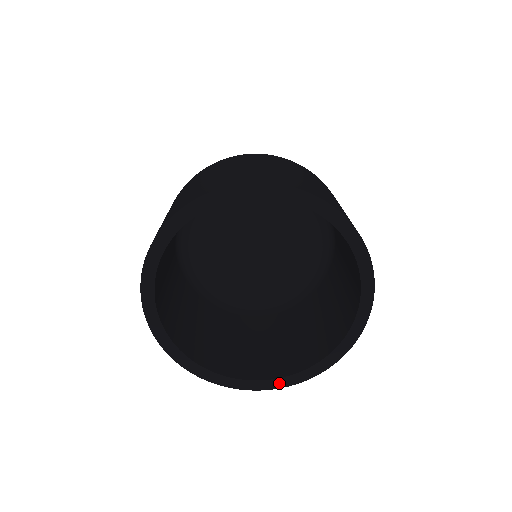
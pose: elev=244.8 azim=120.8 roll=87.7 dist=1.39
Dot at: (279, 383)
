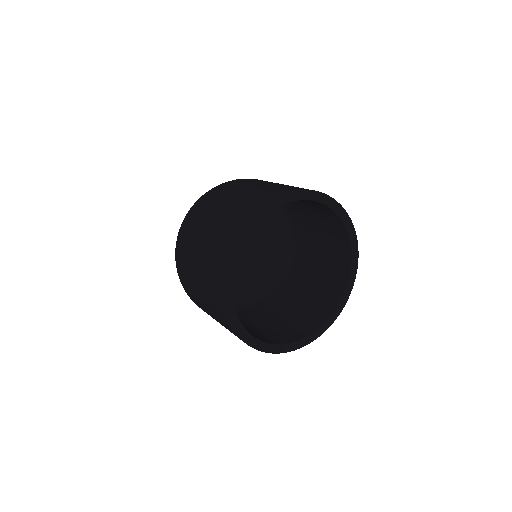
Dot at: (257, 344)
